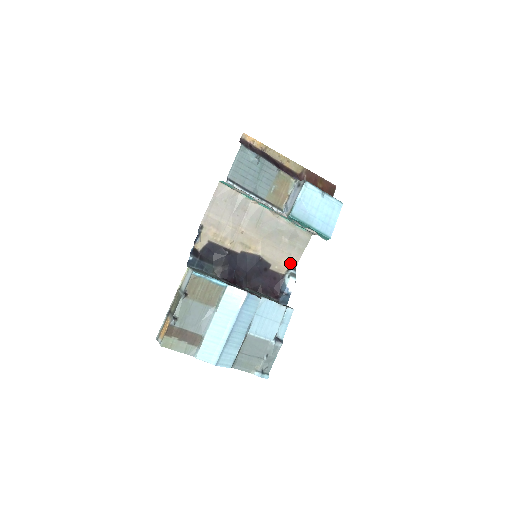
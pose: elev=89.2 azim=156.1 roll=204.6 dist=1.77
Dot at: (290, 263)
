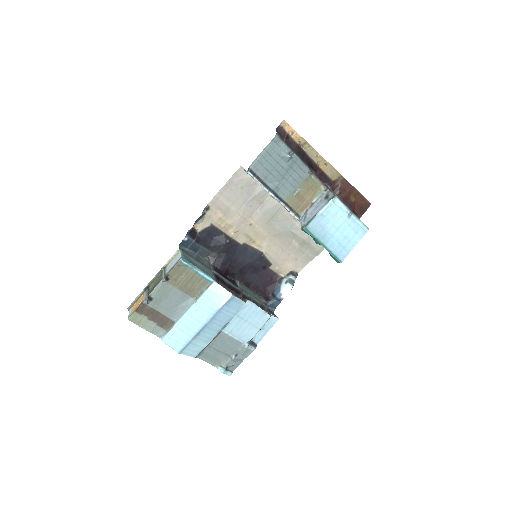
Dot at: (293, 267)
